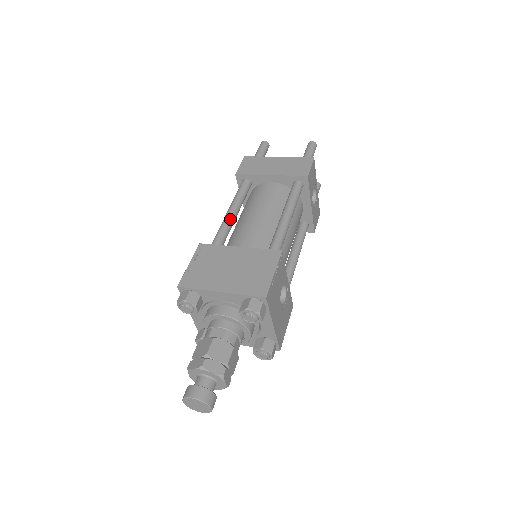
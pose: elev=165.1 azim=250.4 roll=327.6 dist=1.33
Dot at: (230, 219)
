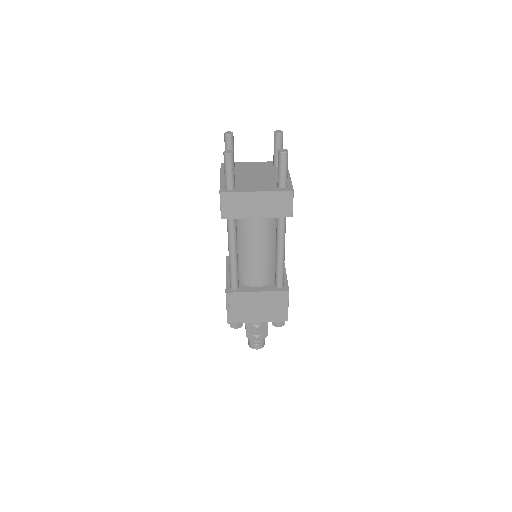
Dot at: (236, 261)
